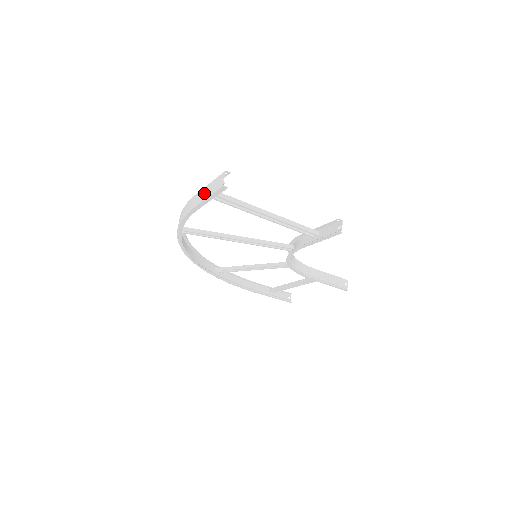
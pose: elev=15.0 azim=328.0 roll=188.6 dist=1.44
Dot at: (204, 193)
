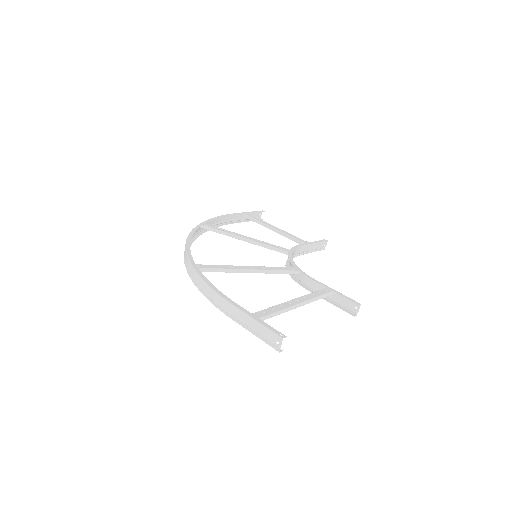
Dot at: (249, 324)
